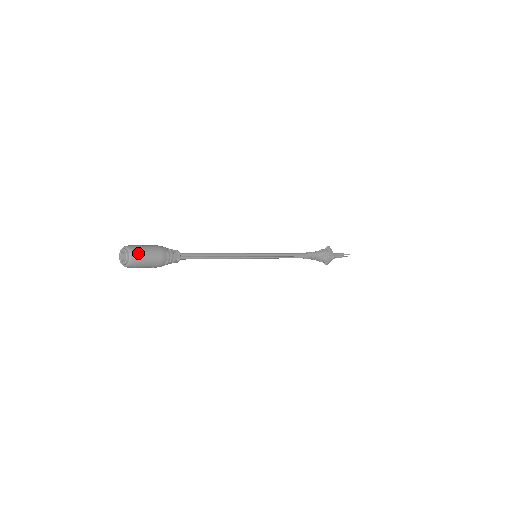
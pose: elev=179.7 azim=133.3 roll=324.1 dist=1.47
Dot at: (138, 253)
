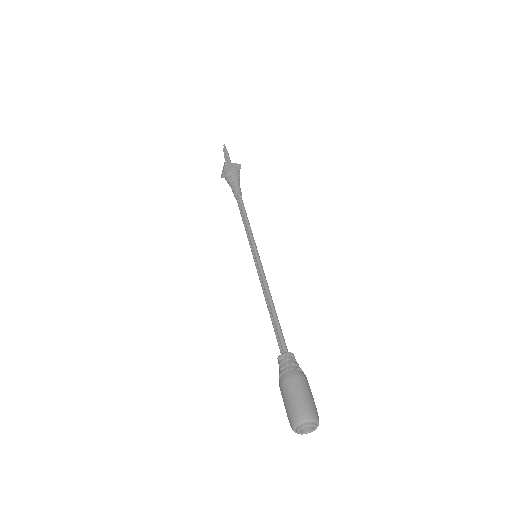
Dot at: (312, 409)
